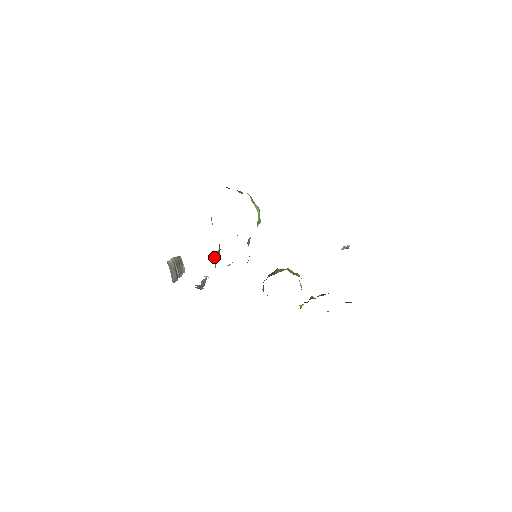
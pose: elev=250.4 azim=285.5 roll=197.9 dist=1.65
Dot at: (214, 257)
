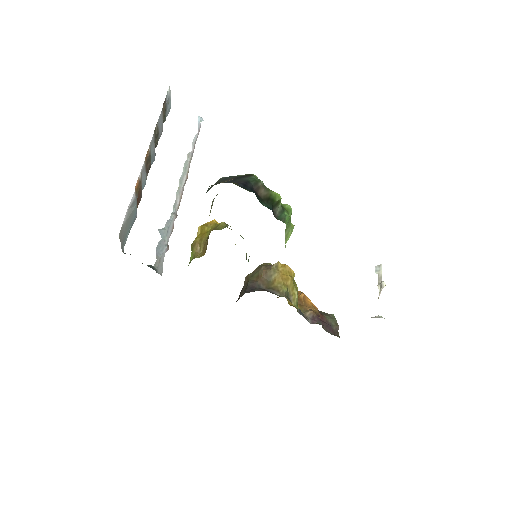
Dot at: (194, 246)
